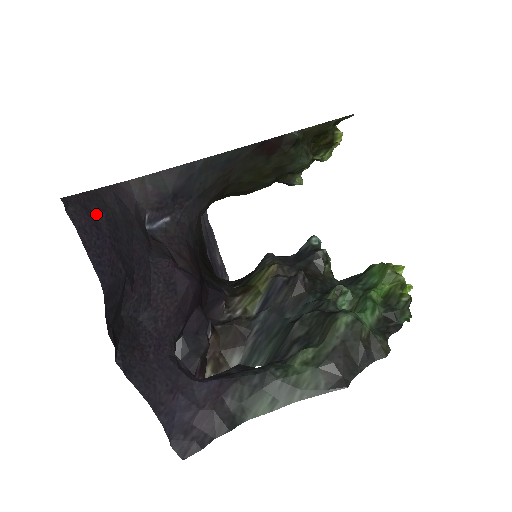
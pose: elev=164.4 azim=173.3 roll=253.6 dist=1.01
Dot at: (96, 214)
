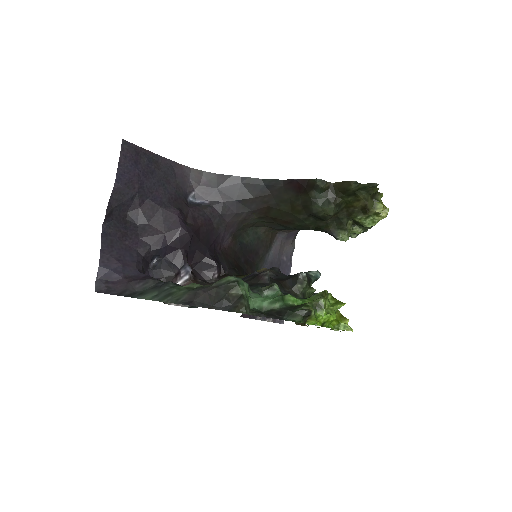
Dot at: (142, 159)
